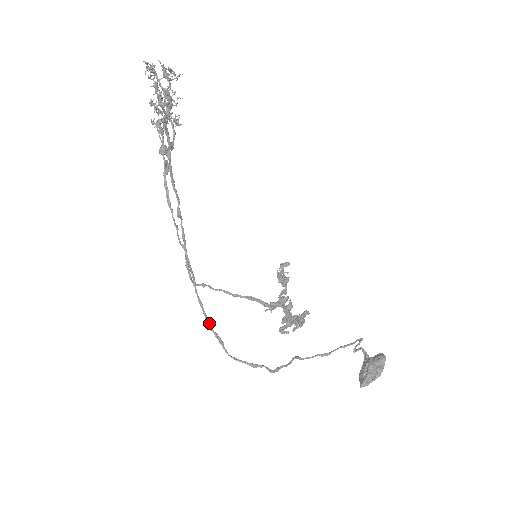
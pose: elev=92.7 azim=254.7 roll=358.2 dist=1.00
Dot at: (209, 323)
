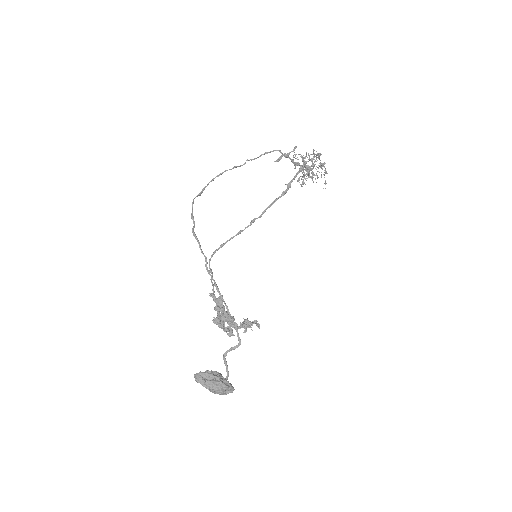
Dot at: occluded
